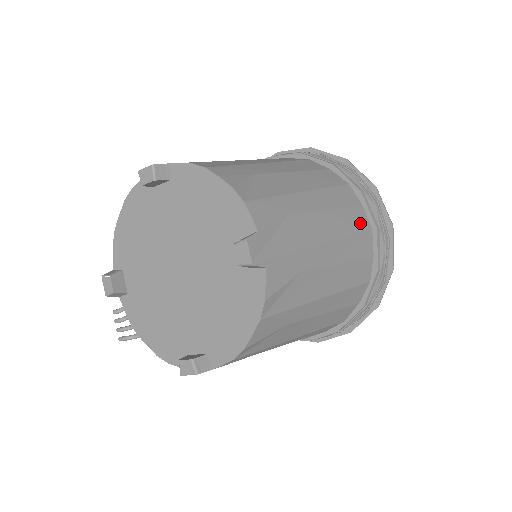
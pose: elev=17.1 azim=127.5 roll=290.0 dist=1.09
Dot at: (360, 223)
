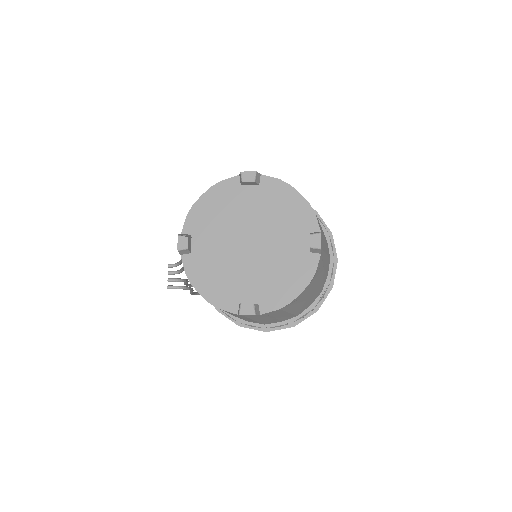
Dot at: occluded
